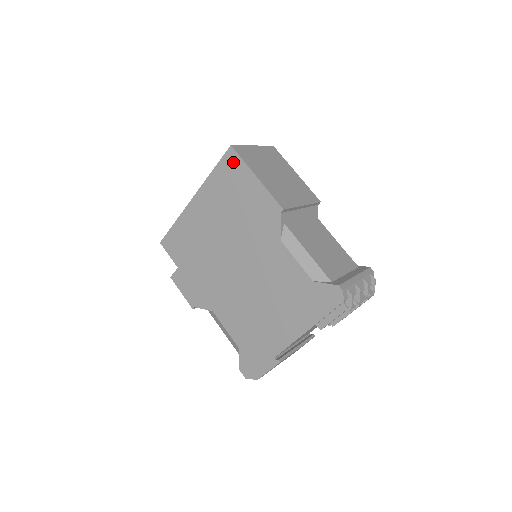
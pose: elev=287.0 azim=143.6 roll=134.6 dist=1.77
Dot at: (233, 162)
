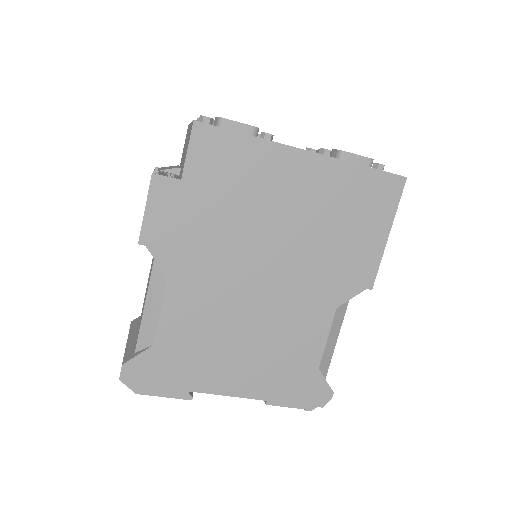
Dot at: (389, 192)
